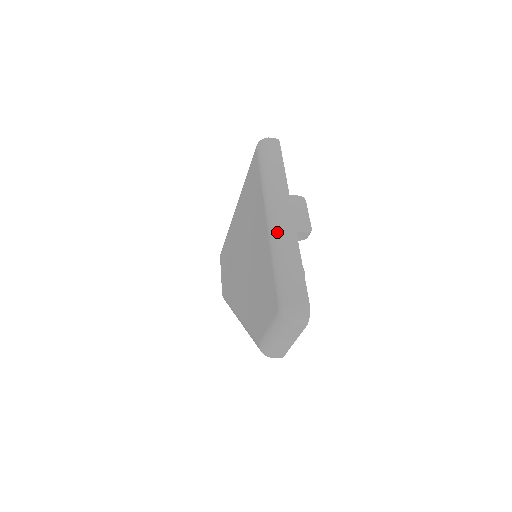
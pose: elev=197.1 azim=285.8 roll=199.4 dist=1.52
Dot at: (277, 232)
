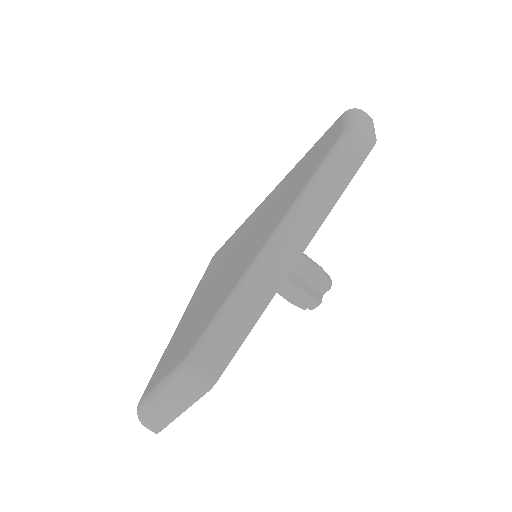
Dot at: occluded
